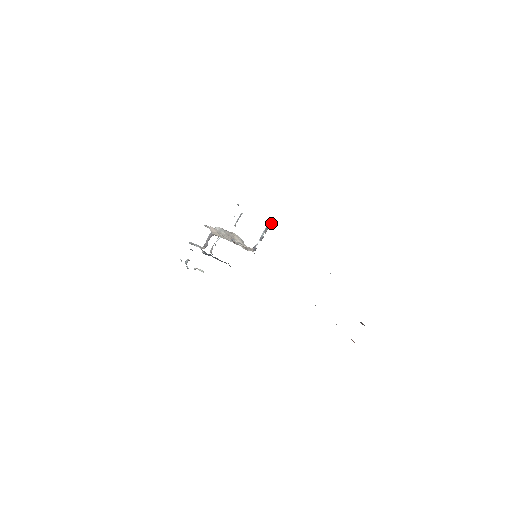
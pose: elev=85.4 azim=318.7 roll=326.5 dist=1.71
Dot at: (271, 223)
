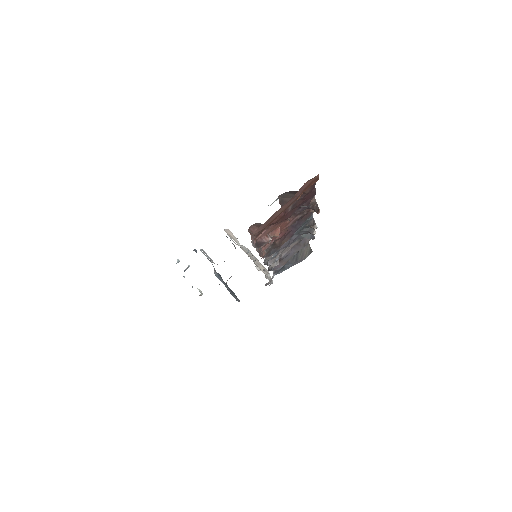
Dot at: occluded
